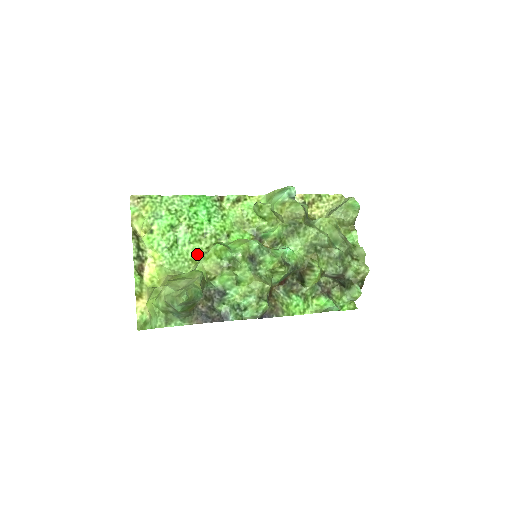
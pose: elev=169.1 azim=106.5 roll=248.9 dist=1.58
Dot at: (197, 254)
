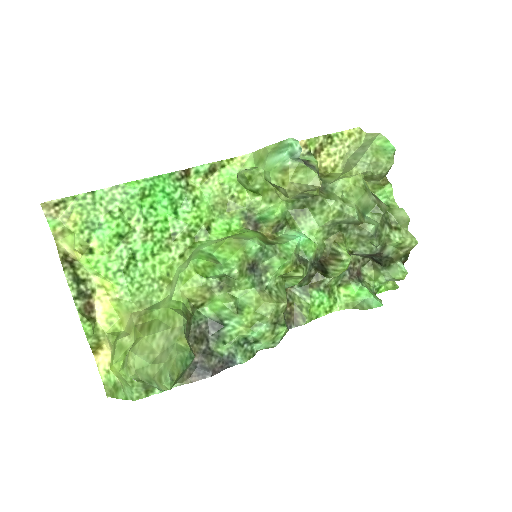
Dot at: (168, 269)
